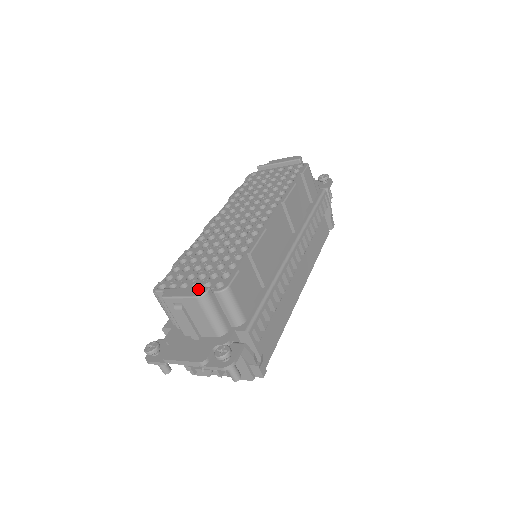
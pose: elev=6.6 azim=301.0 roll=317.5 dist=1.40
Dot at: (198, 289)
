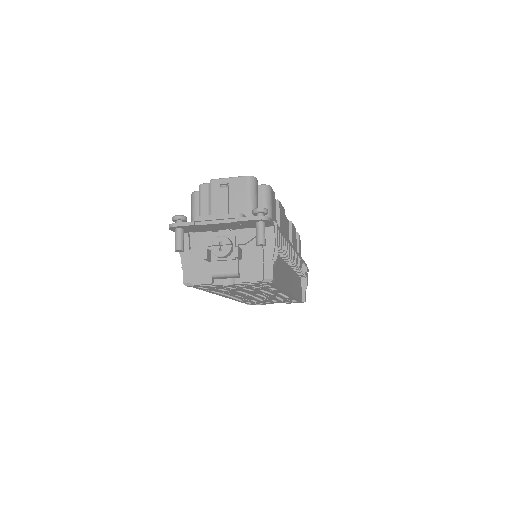
Dot at: occluded
